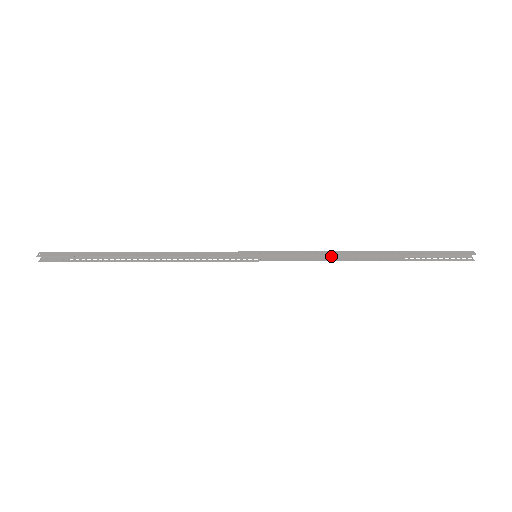
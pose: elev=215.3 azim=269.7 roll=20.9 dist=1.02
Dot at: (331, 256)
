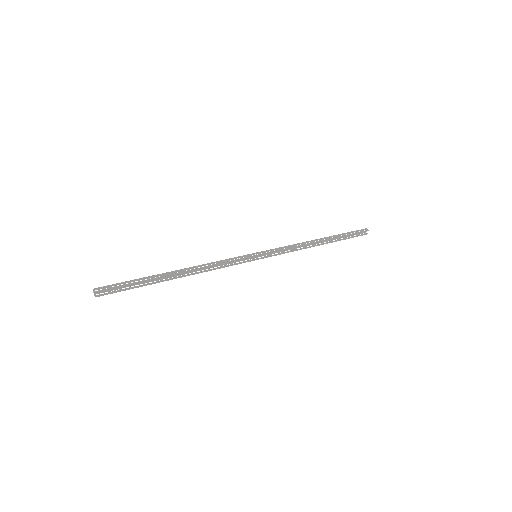
Dot at: occluded
